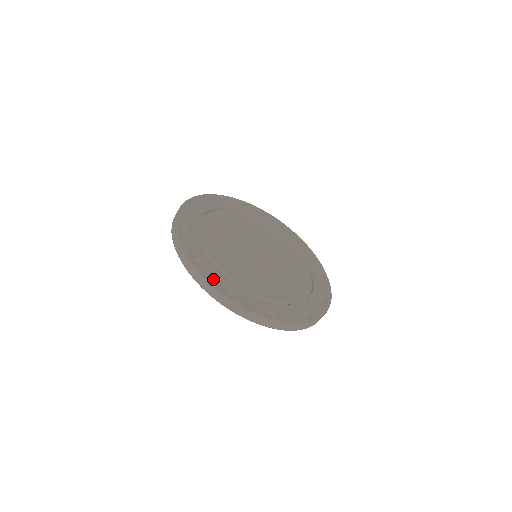
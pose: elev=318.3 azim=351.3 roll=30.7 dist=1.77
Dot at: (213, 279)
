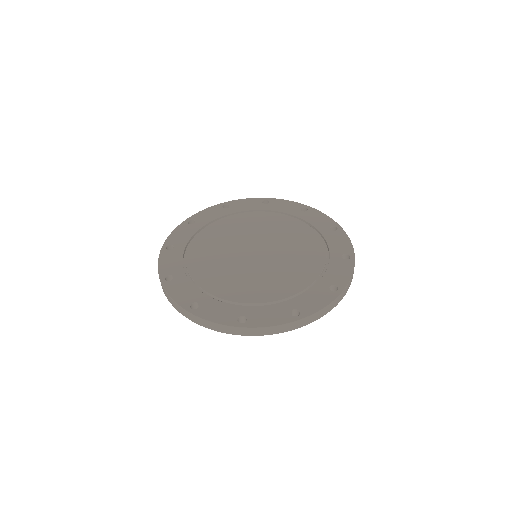
Dot at: (219, 317)
